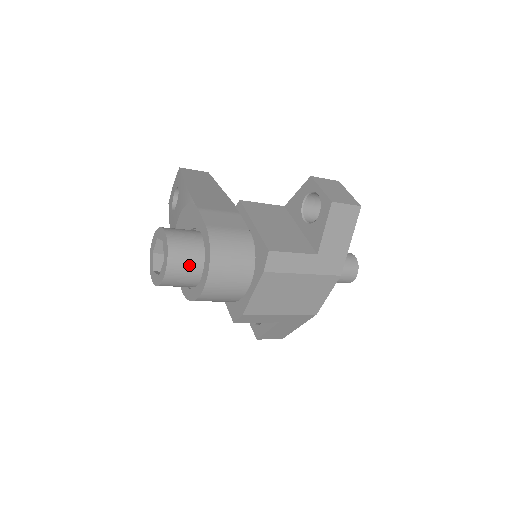
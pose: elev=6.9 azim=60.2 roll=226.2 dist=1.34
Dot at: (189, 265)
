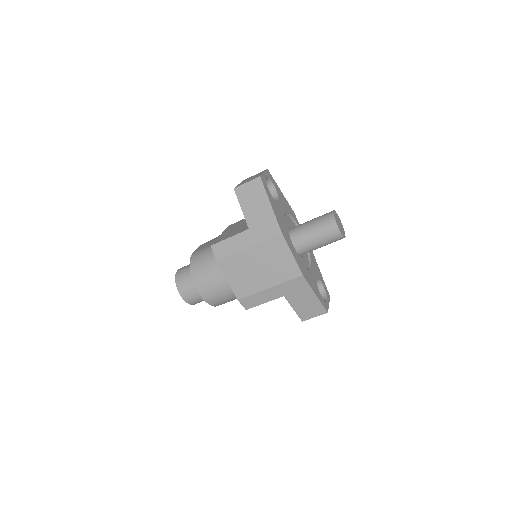
Dot at: (189, 281)
